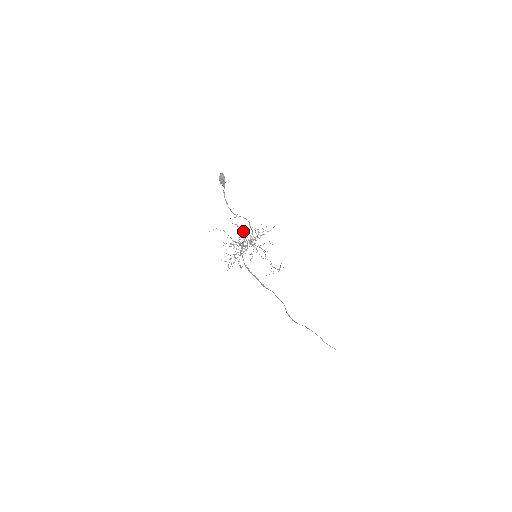
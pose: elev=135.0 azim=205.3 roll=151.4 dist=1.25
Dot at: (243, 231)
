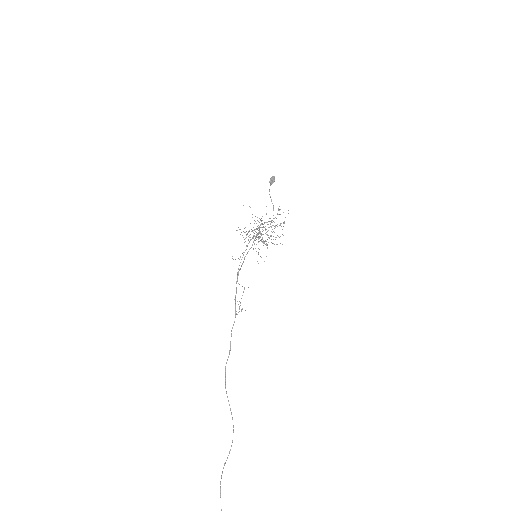
Dot at: occluded
